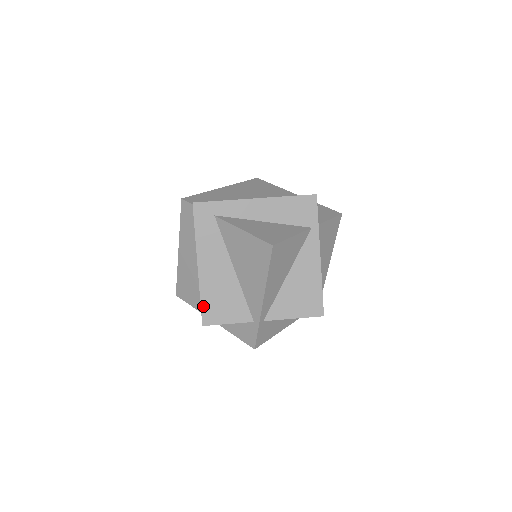
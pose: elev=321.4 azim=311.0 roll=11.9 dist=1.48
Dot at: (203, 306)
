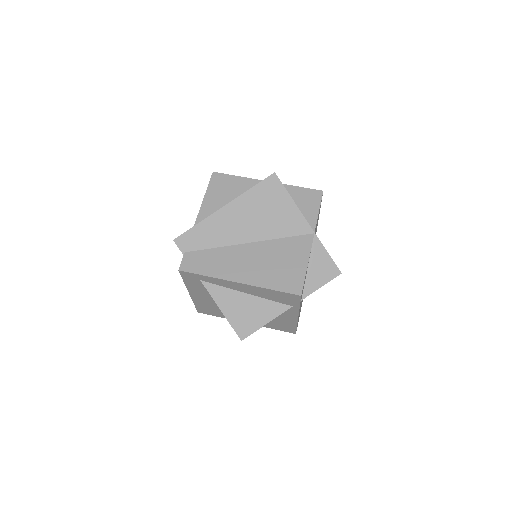
Dot at: (197, 307)
